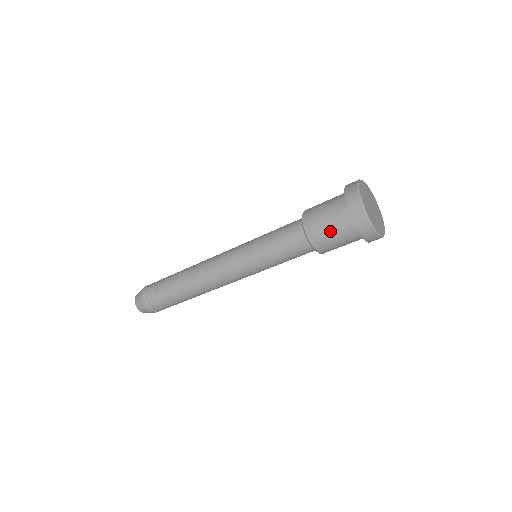
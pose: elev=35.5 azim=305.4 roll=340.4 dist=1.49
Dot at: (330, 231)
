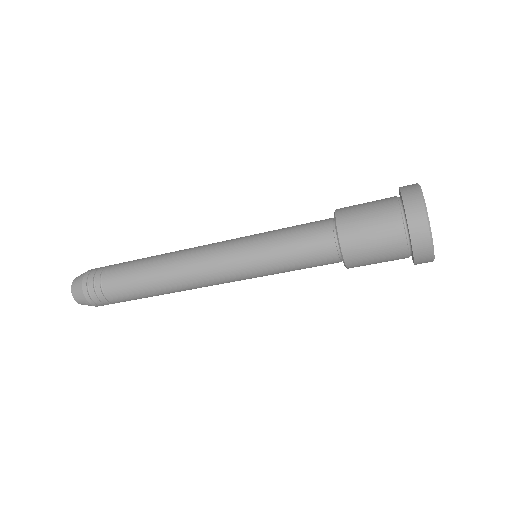
Dot at: (374, 246)
